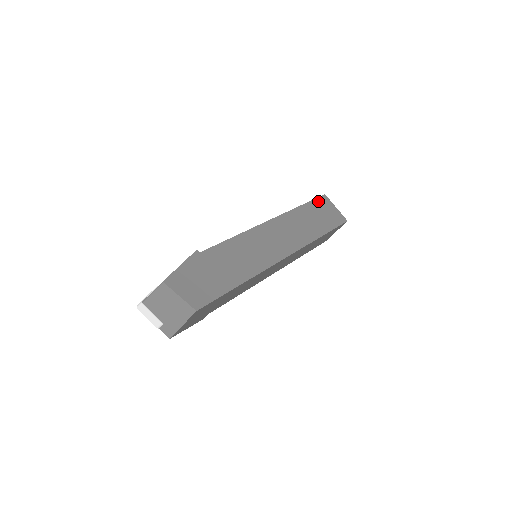
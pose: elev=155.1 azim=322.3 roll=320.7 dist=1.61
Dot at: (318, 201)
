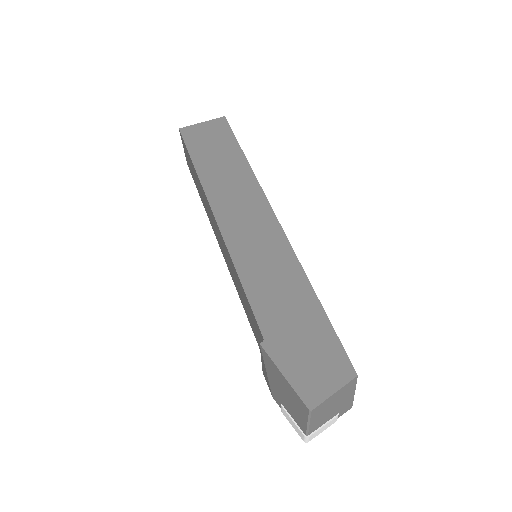
Dot at: (190, 142)
